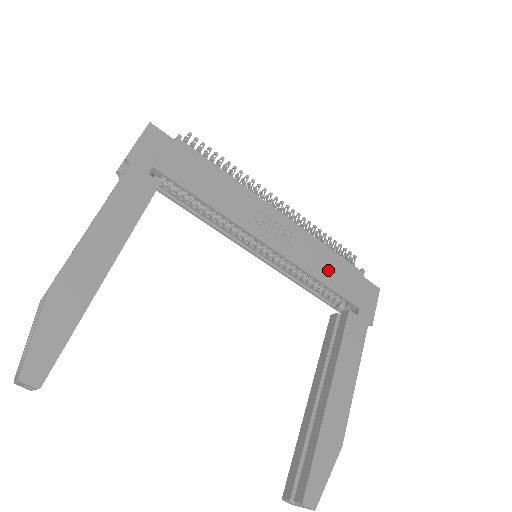
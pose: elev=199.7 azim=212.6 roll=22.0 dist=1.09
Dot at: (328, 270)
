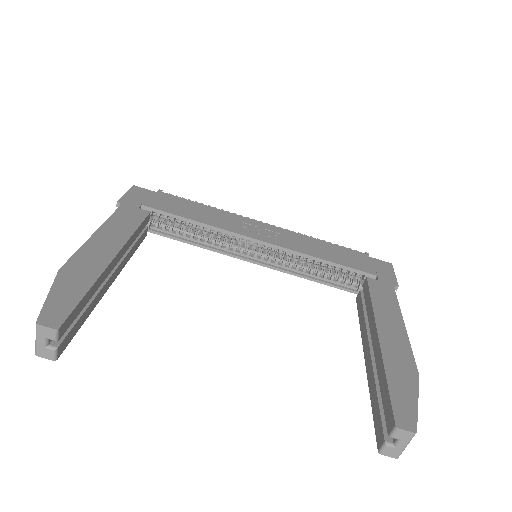
Dot at: (330, 253)
